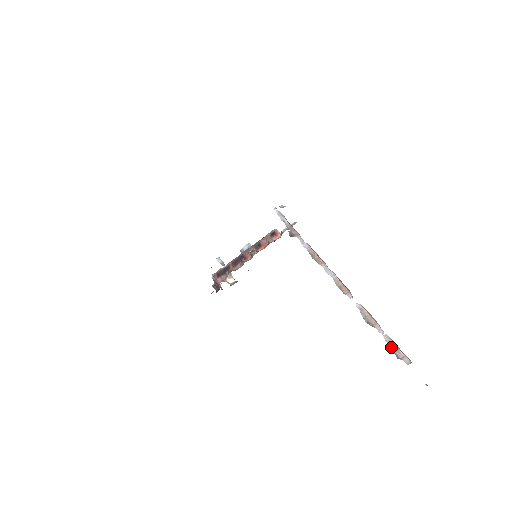
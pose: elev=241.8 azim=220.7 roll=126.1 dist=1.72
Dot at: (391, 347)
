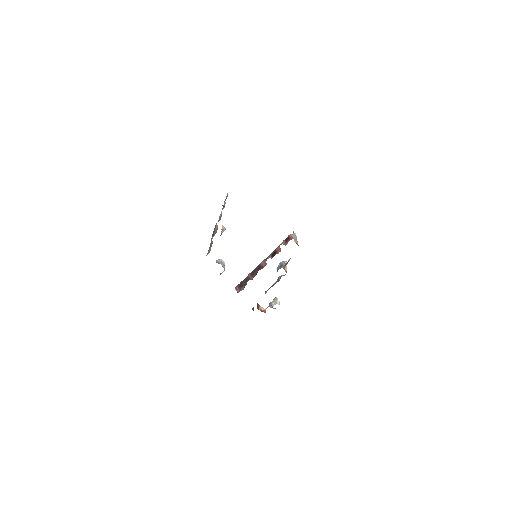
Dot at: (209, 248)
